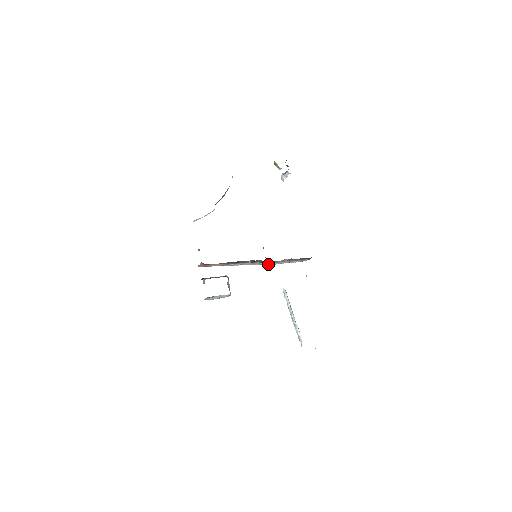
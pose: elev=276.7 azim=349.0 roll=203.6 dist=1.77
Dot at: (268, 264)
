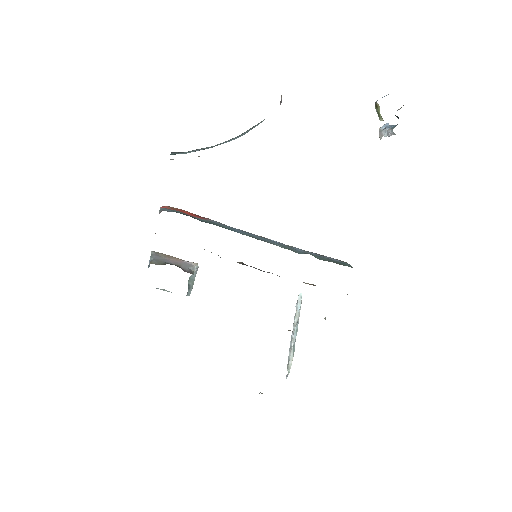
Dot at: occluded
